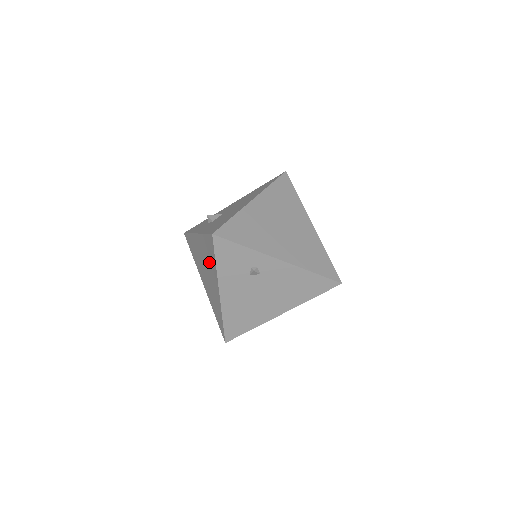
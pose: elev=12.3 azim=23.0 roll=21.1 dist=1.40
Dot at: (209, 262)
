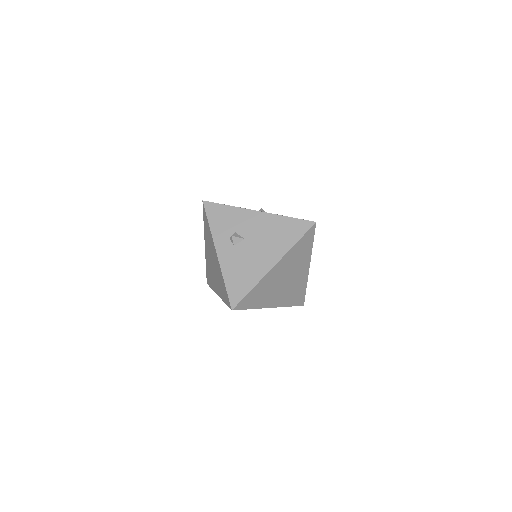
Dot at: (219, 283)
